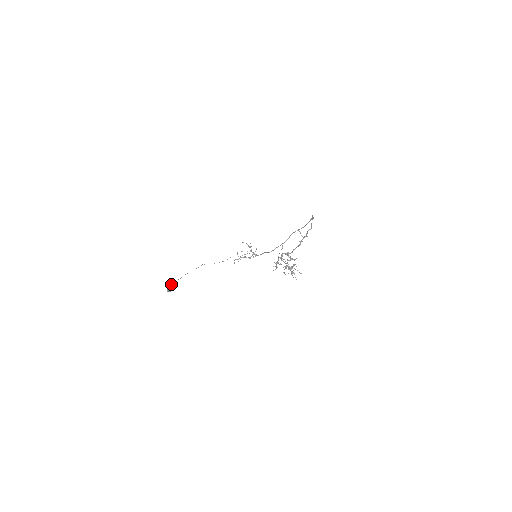
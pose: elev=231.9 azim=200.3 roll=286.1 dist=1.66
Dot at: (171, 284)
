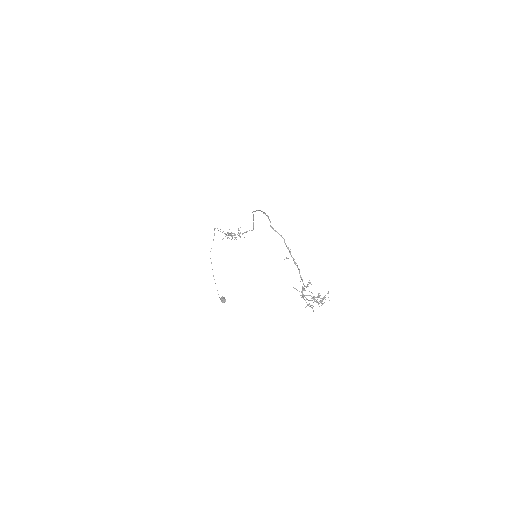
Dot at: occluded
